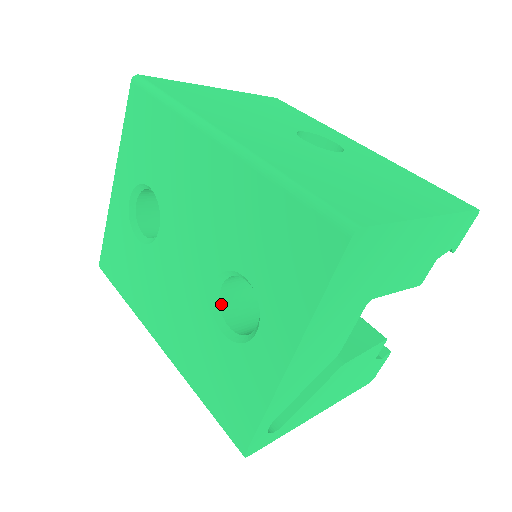
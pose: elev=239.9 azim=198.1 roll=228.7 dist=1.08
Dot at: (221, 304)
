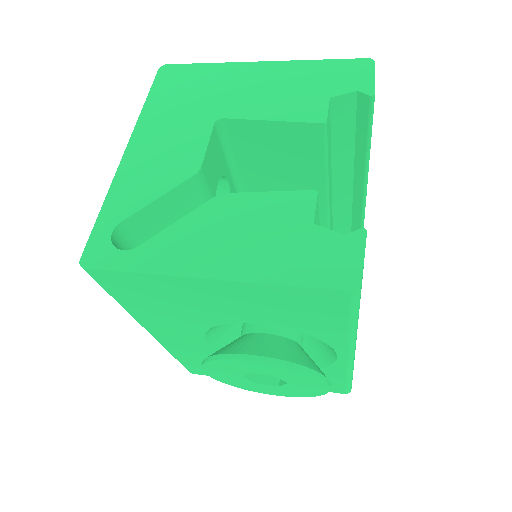
Dot at: occluded
